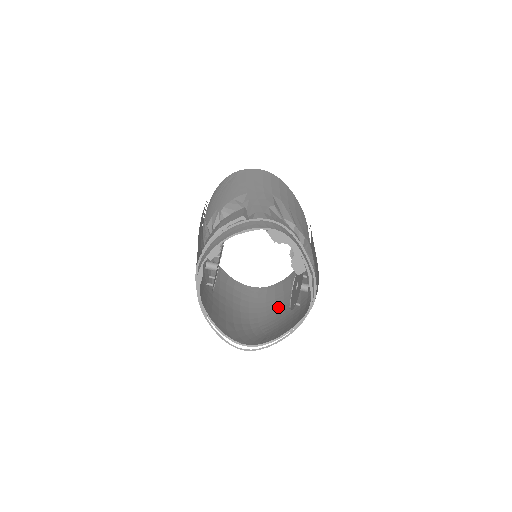
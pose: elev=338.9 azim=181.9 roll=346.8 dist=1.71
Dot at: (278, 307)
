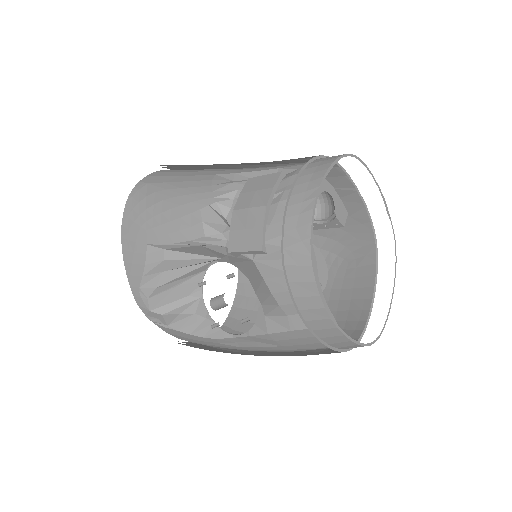
Dot at: occluded
